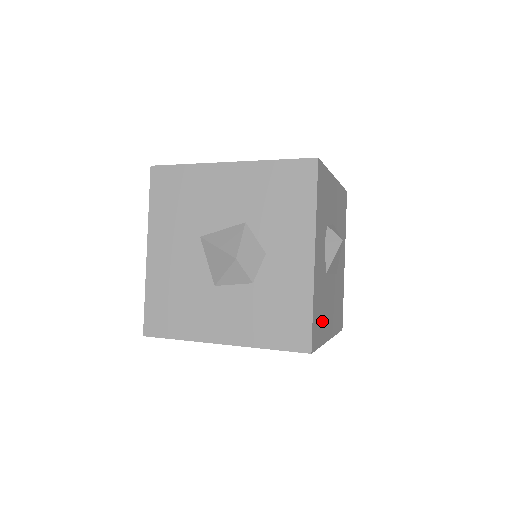
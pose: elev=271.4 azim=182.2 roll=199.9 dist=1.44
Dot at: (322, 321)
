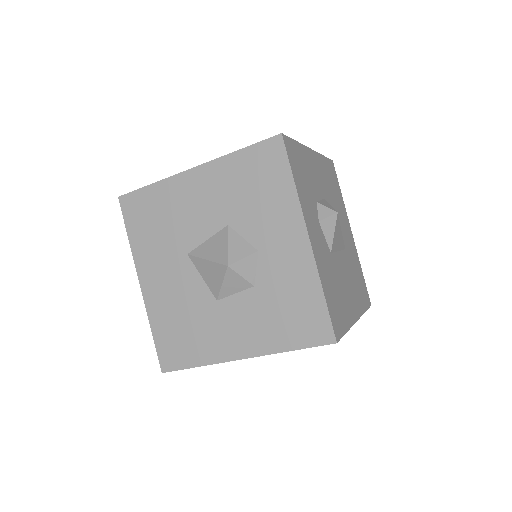
Dot at: (341, 304)
